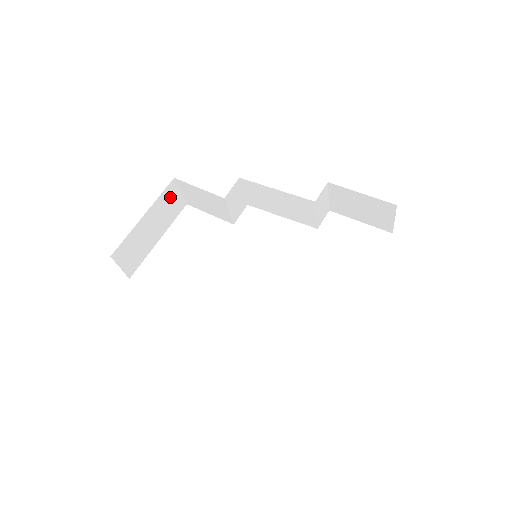
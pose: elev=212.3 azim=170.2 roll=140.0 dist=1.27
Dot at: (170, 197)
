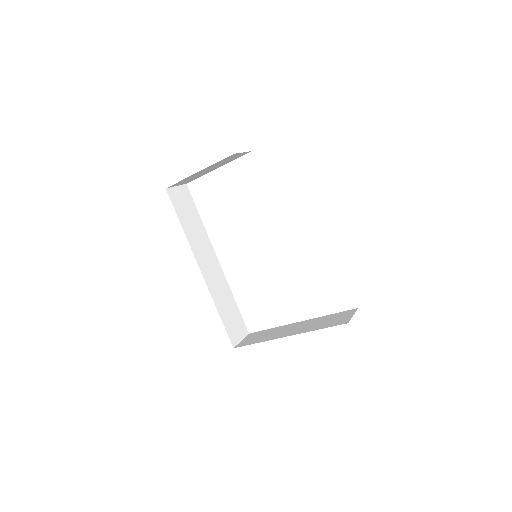
Dot at: (229, 158)
